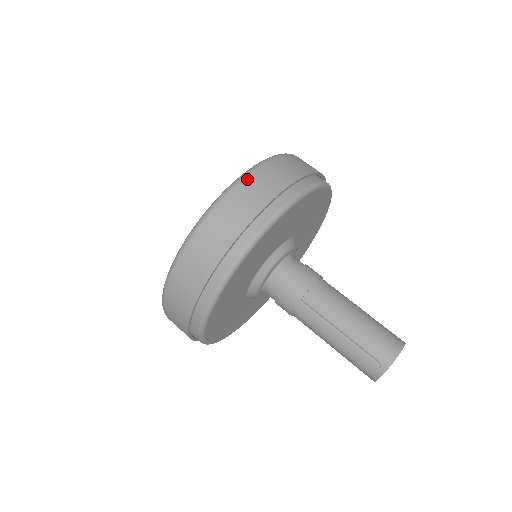
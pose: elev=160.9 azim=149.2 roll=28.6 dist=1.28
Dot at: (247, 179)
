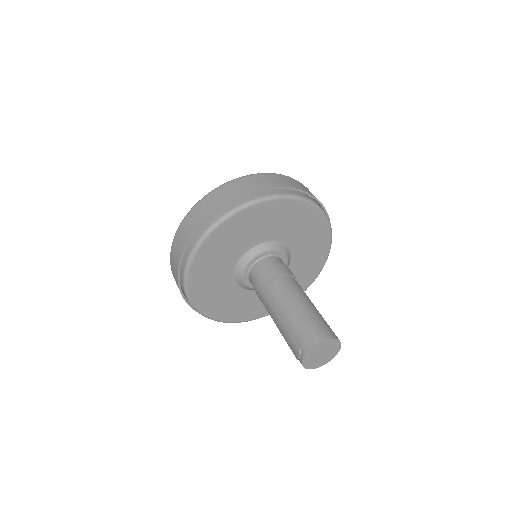
Dot at: (211, 194)
